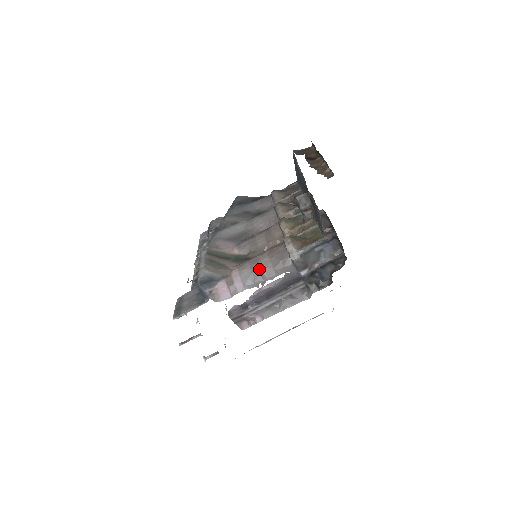
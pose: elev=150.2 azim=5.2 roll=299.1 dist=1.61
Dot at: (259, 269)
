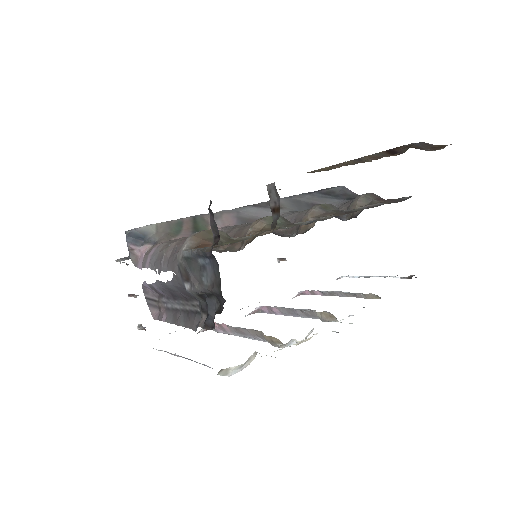
Dot at: (164, 251)
